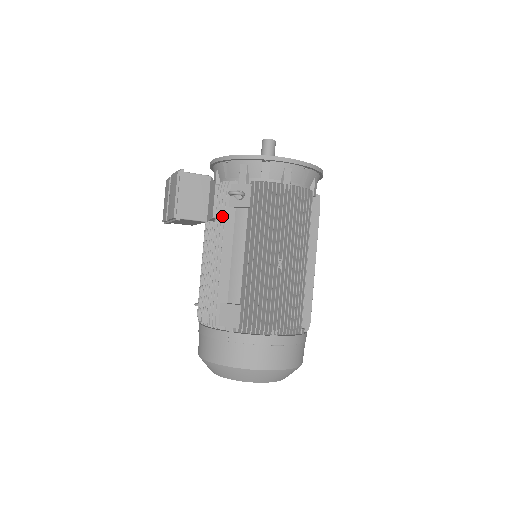
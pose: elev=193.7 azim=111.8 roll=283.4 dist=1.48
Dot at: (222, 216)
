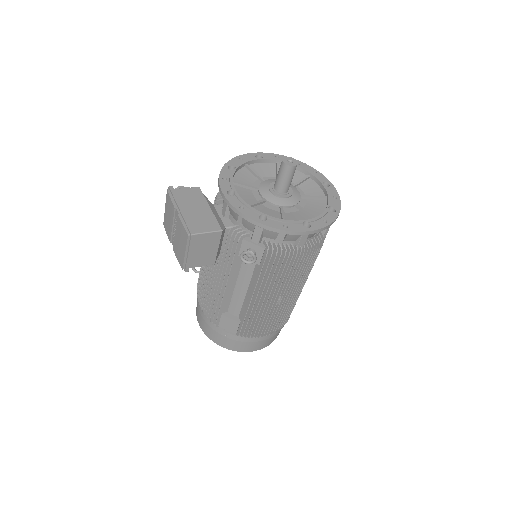
Dot at: (230, 259)
